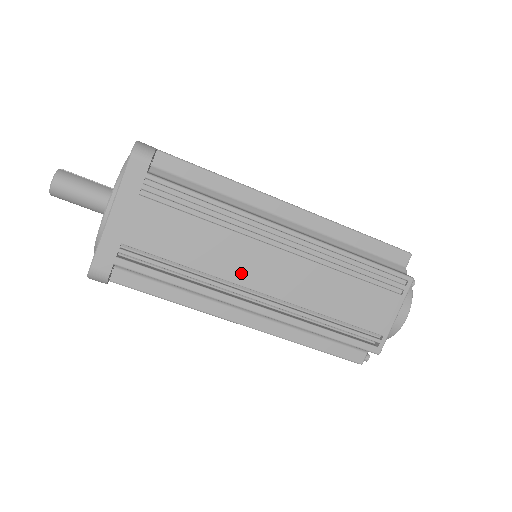
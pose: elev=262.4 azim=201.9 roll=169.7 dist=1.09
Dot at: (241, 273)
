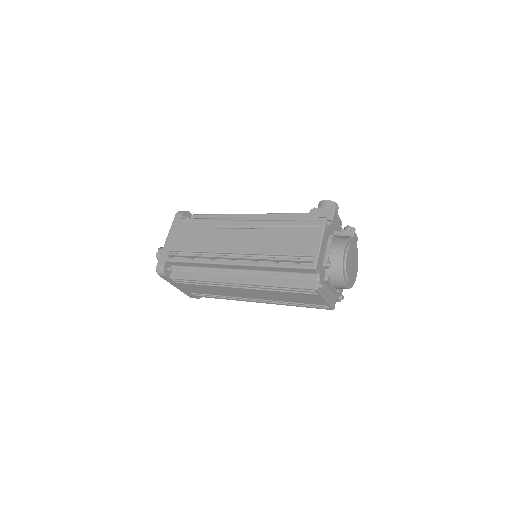
Dot at: (237, 295)
